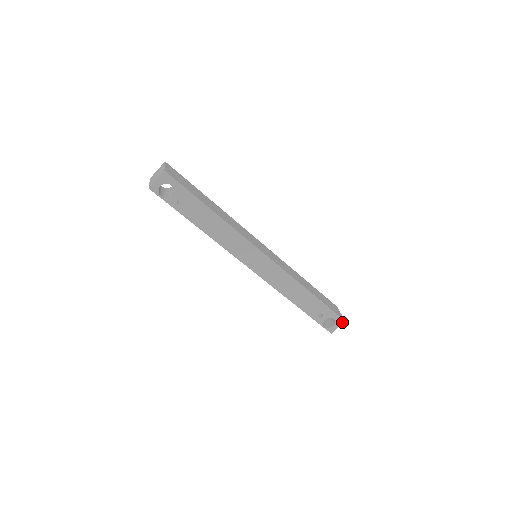
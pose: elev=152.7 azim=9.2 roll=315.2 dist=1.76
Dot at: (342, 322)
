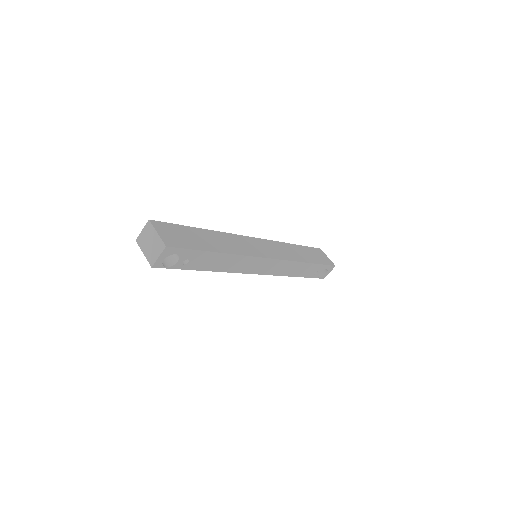
Dot at: occluded
